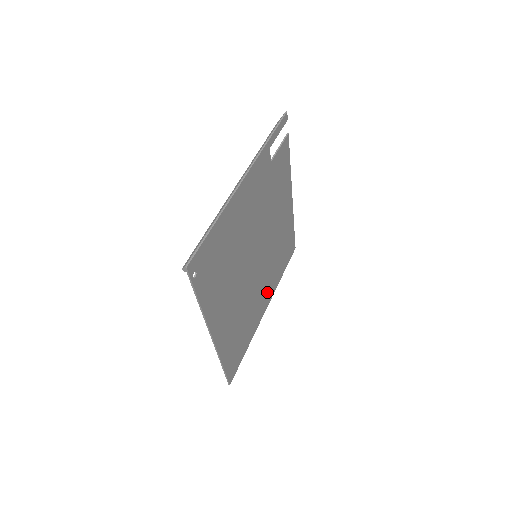
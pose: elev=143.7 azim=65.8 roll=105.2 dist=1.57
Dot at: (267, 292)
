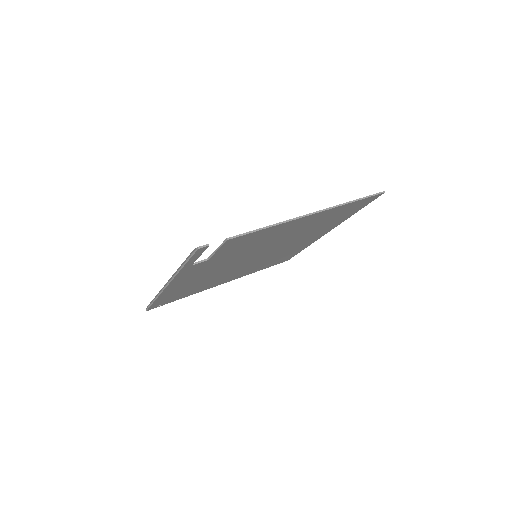
Dot at: (318, 234)
